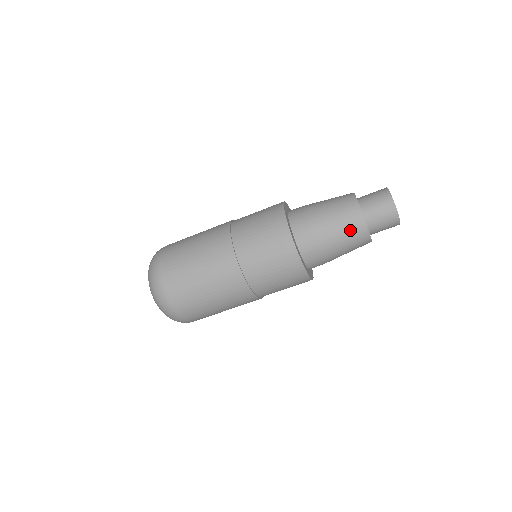
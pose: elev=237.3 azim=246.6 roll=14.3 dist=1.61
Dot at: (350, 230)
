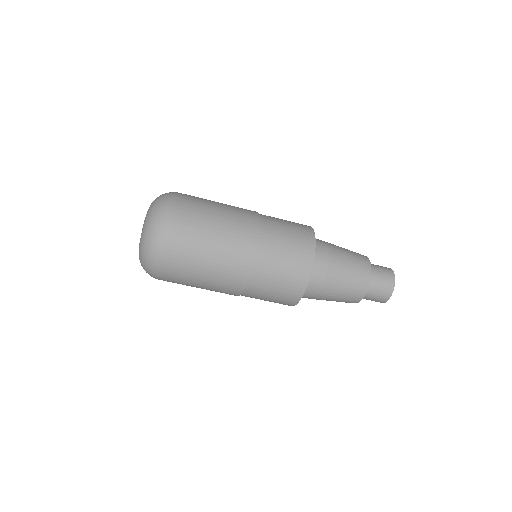
Dot at: (354, 286)
